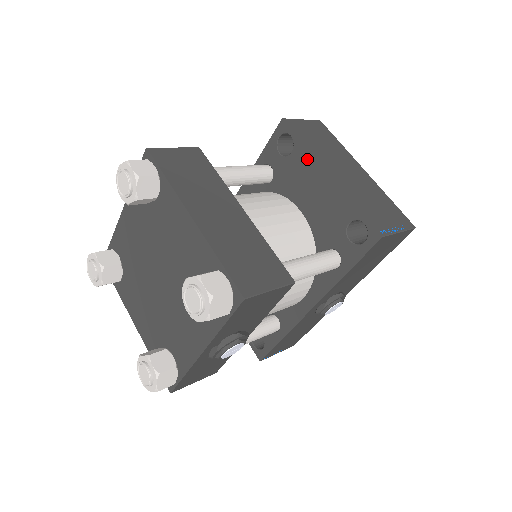
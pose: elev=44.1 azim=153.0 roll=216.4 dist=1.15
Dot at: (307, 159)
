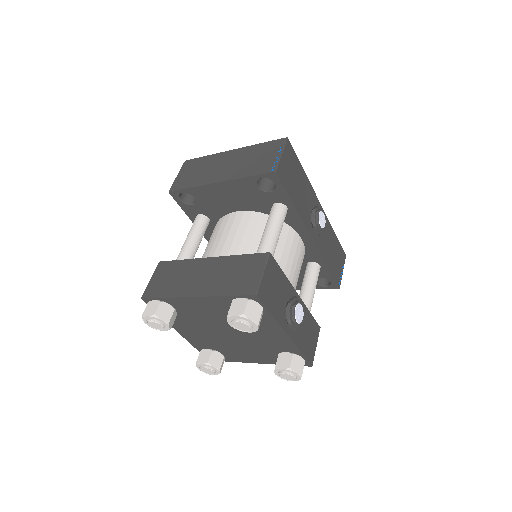
Dot at: (202, 191)
